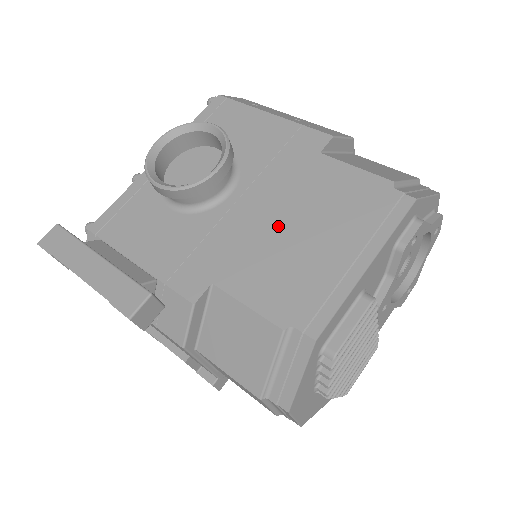
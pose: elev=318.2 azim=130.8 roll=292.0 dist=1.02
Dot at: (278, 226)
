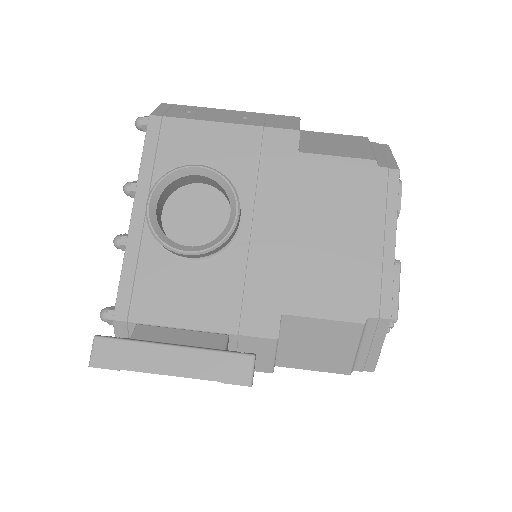
Dot at: (305, 238)
